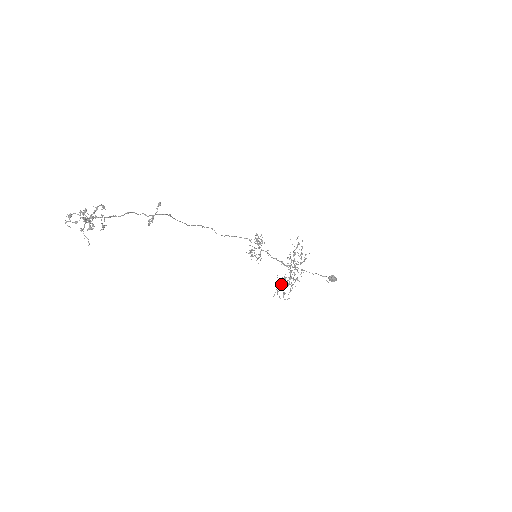
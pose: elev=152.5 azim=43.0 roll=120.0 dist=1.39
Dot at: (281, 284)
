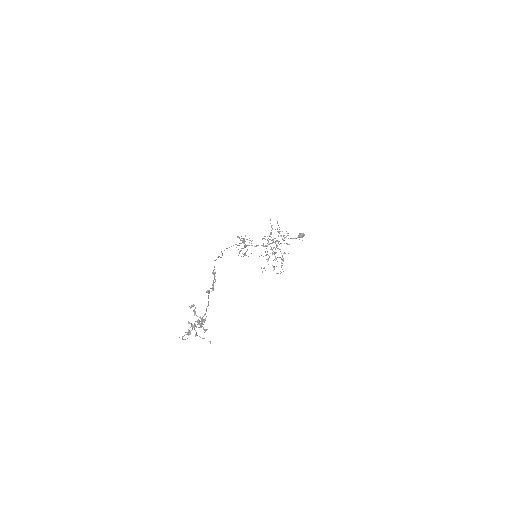
Dot at: occluded
